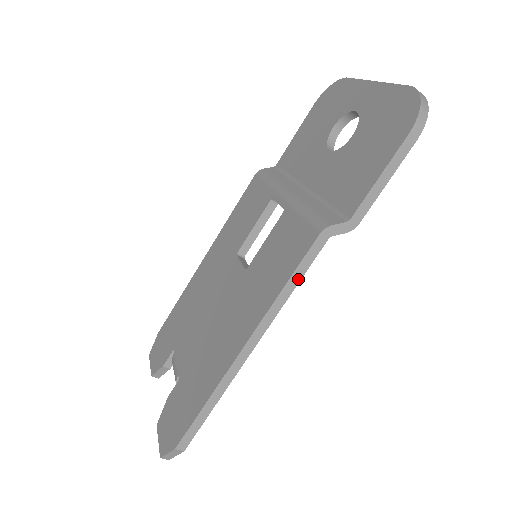
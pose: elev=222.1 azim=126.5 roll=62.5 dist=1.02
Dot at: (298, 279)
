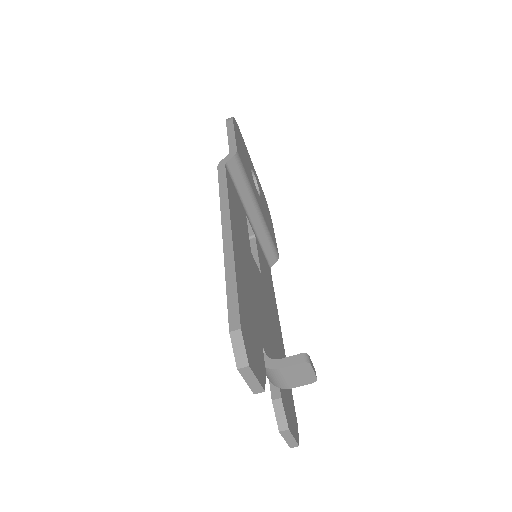
Dot at: (225, 186)
